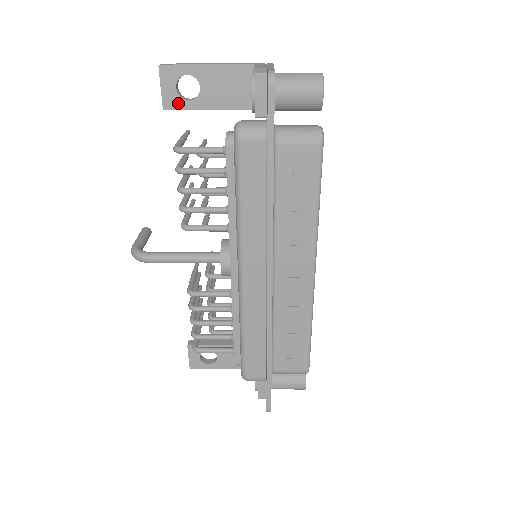
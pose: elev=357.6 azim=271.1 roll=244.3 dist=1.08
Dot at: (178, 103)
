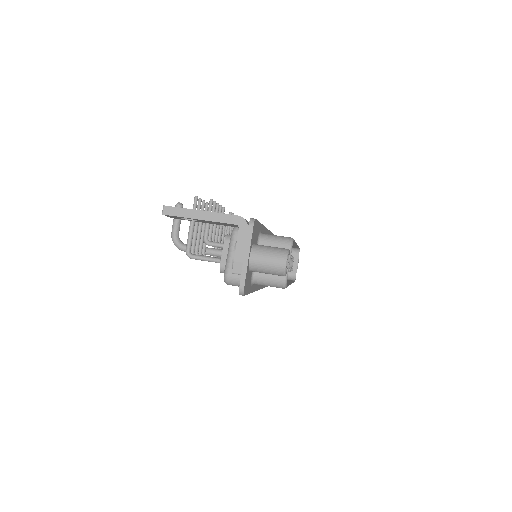
Dot at: (183, 219)
